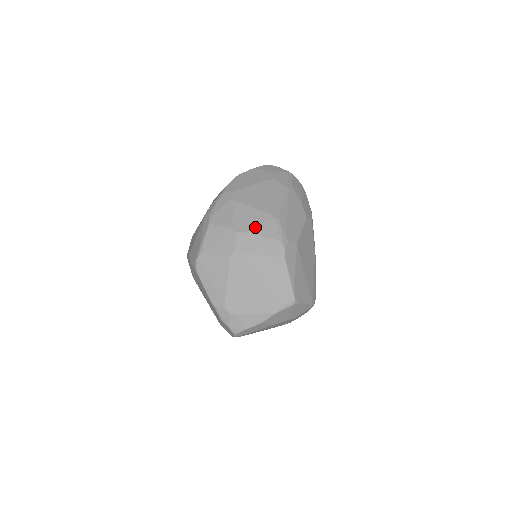
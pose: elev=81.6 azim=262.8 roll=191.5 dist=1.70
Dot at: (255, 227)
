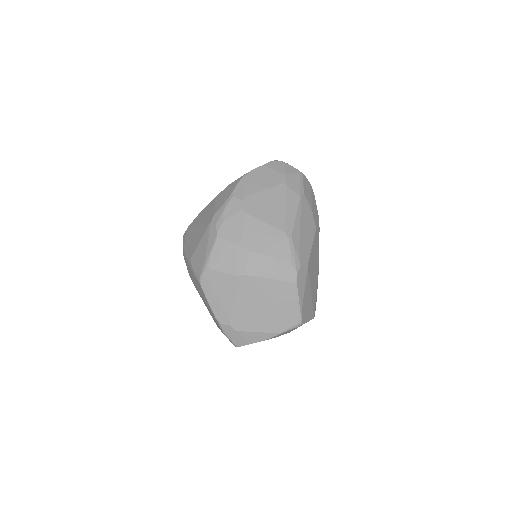
Dot at: (267, 247)
